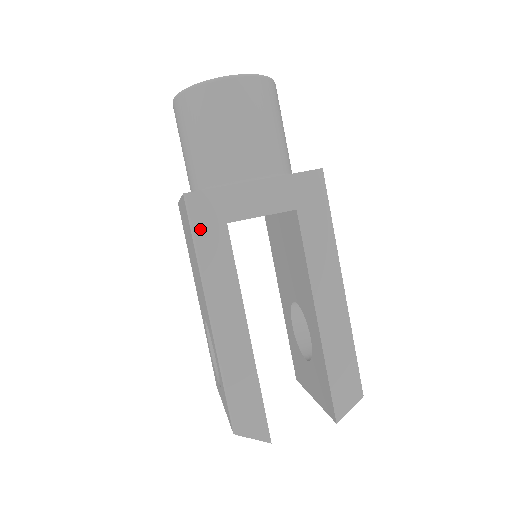
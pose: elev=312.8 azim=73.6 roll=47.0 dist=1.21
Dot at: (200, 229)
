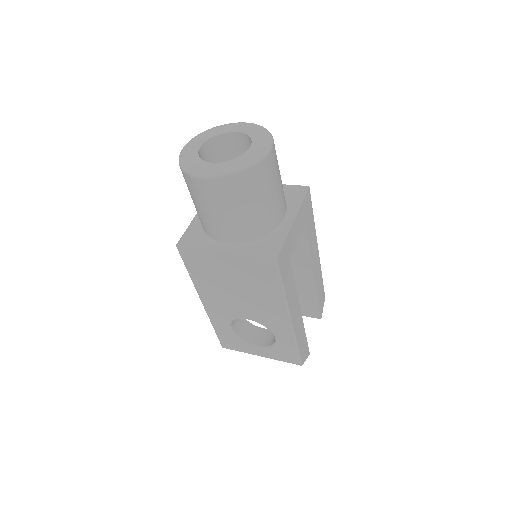
Dot at: (283, 274)
